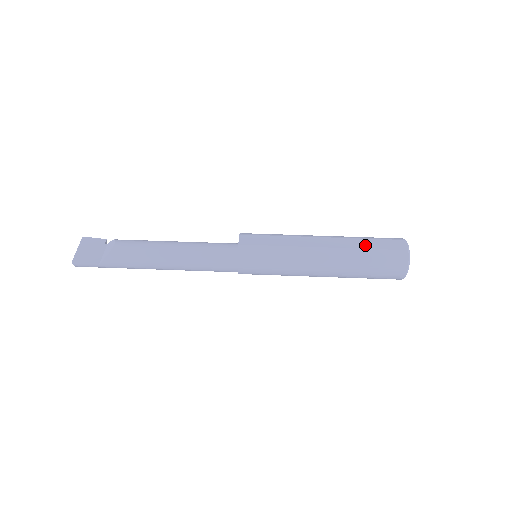
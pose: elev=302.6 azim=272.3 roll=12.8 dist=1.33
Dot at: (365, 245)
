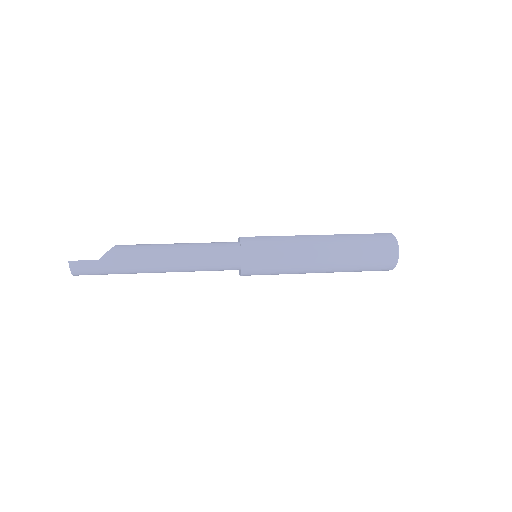
Dot at: (354, 234)
